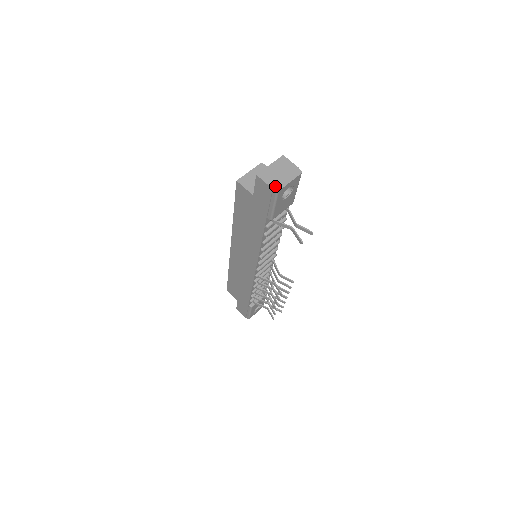
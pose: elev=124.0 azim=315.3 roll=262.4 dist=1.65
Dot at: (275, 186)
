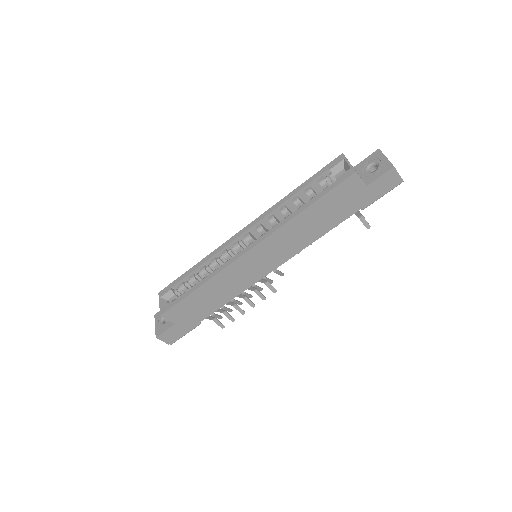
Dot at: occluded
